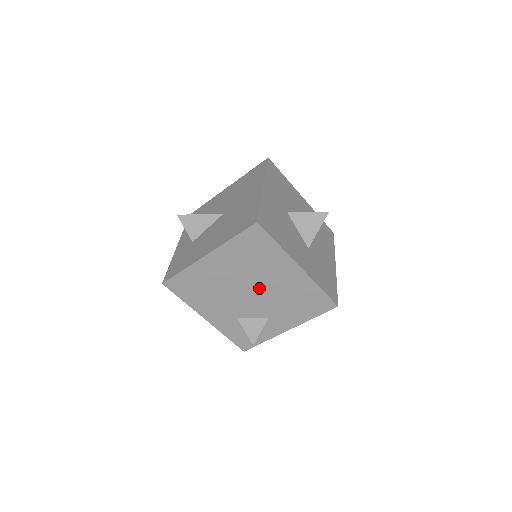
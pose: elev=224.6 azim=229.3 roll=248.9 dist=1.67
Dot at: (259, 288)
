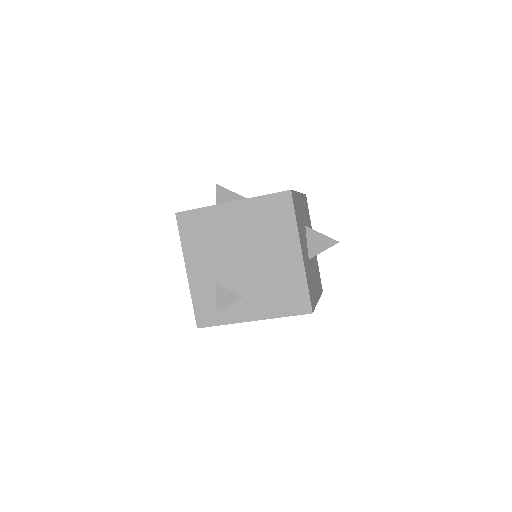
Dot at: (255, 258)
